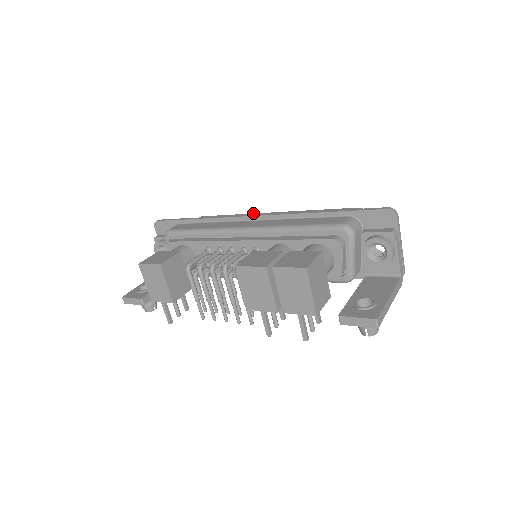
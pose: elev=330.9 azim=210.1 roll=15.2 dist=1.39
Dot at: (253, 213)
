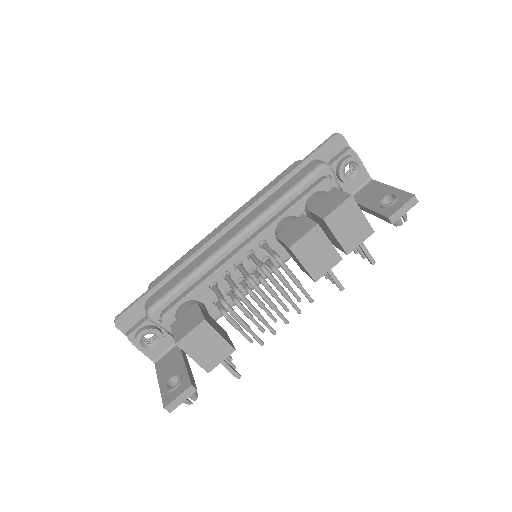
Dot at: (205, 237)
